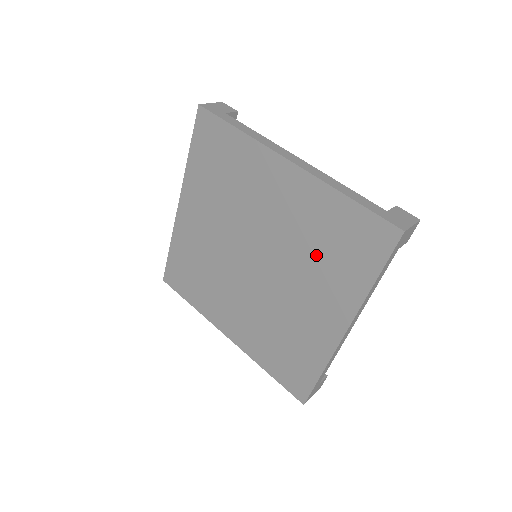
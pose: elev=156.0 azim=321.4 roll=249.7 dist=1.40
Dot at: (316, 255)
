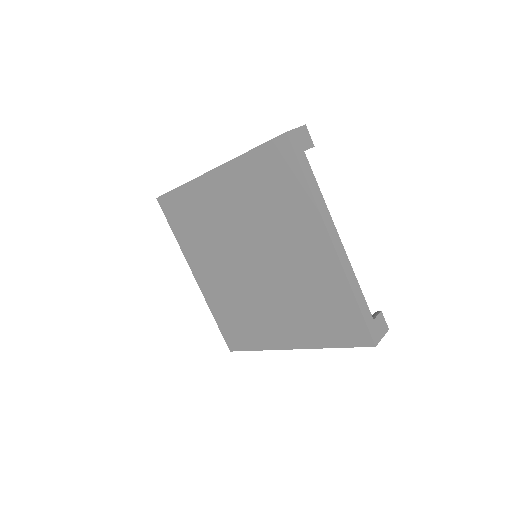
Dot at: (305, 303)
